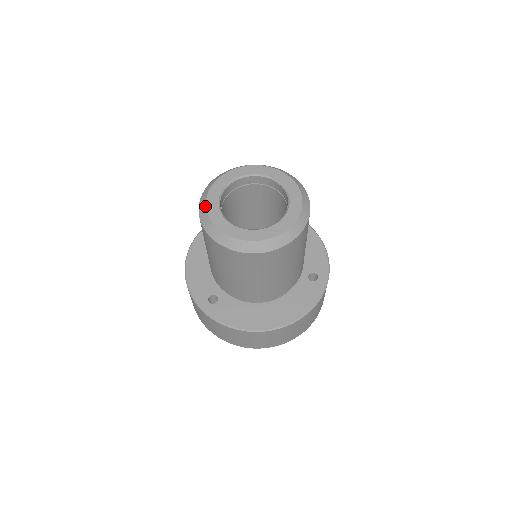
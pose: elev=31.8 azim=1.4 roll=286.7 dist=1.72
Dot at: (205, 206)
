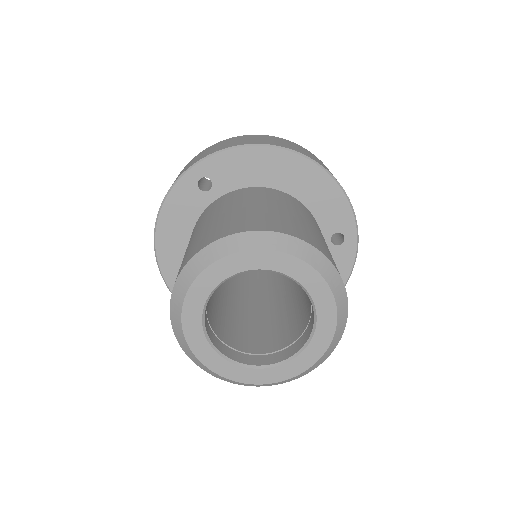
Dot at: (193, 355)
